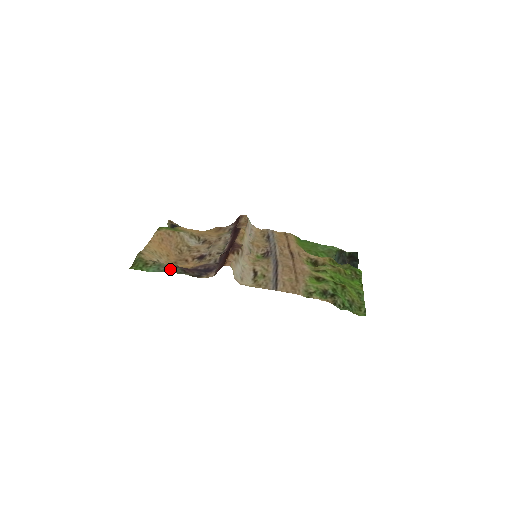
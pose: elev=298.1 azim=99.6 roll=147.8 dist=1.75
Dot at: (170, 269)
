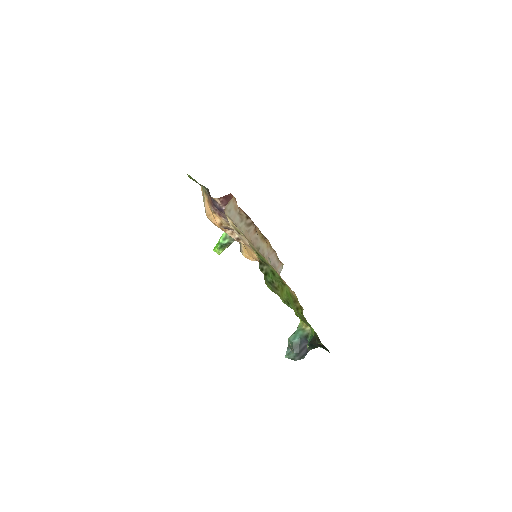
Dot at: occluded
